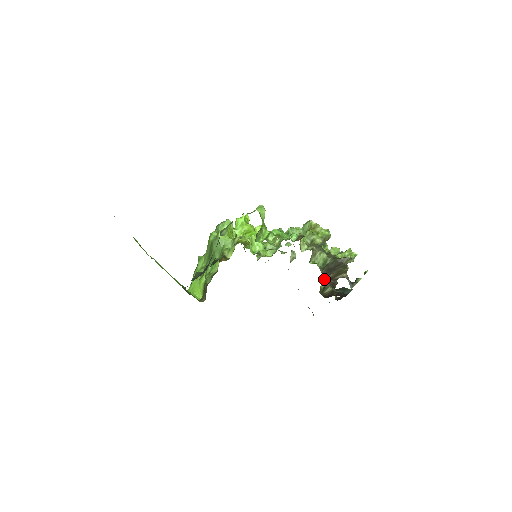
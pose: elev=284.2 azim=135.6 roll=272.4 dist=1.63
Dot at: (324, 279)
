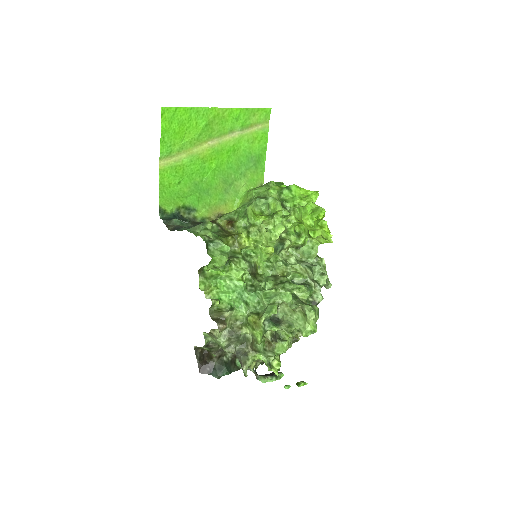
Dot at: (209, 348)
